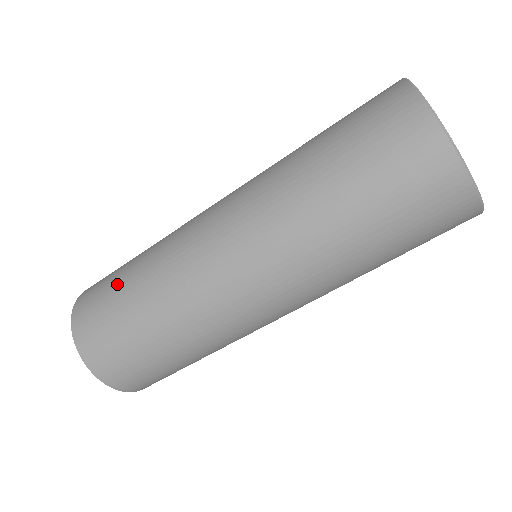
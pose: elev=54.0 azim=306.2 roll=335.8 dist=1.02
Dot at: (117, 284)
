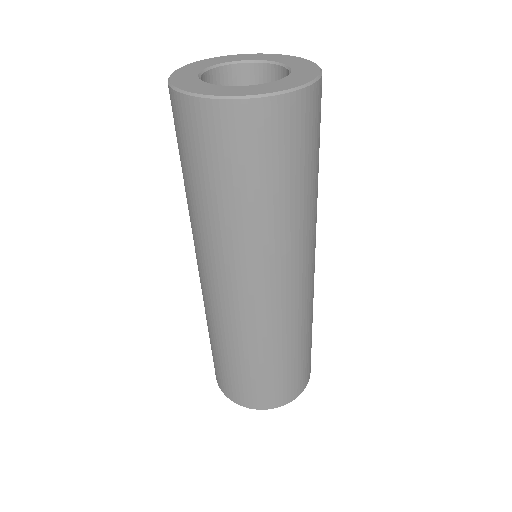
Dot at: (215, 355)
